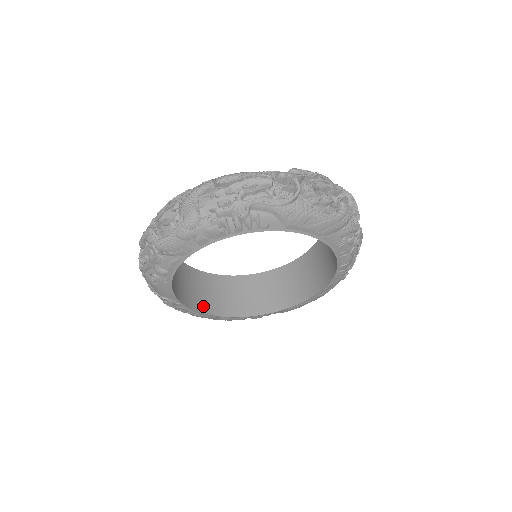
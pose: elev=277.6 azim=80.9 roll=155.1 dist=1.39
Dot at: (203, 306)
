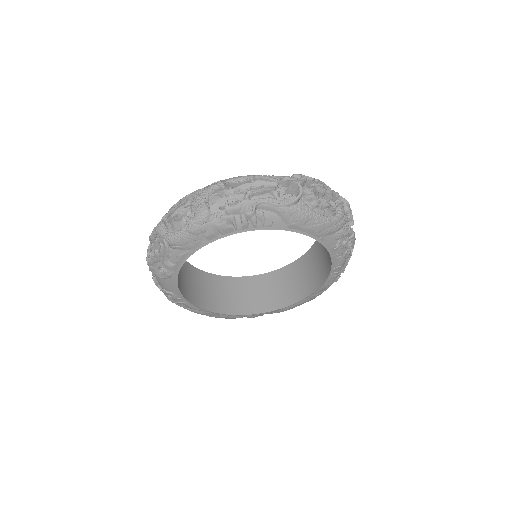
Dot at: (203, 303)
